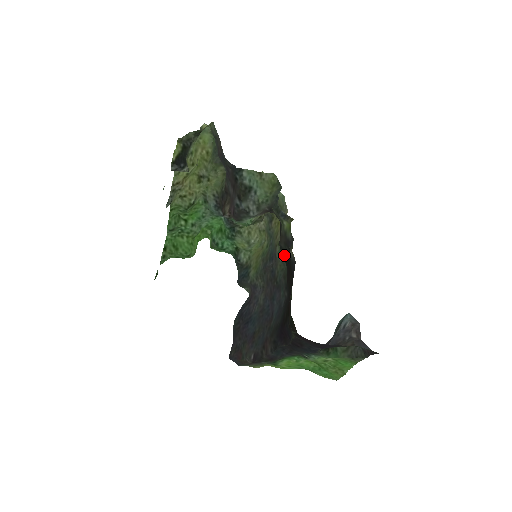
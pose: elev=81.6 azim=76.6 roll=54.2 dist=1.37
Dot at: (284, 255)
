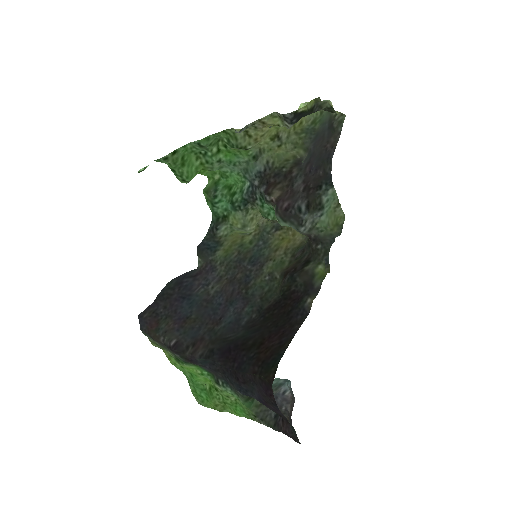
Dot at: (289, 287)
